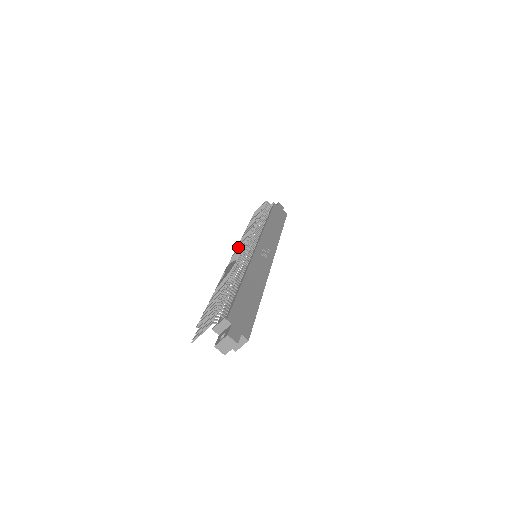
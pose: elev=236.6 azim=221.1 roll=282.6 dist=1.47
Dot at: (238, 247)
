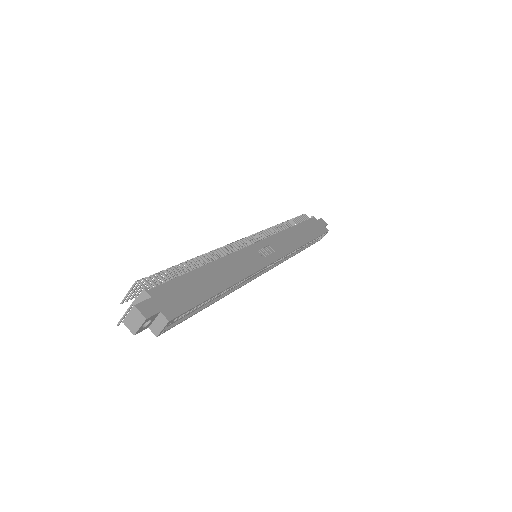
Dot at: (240, 247)
